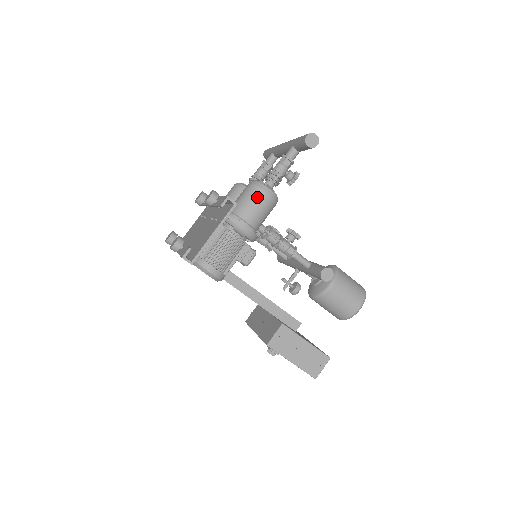
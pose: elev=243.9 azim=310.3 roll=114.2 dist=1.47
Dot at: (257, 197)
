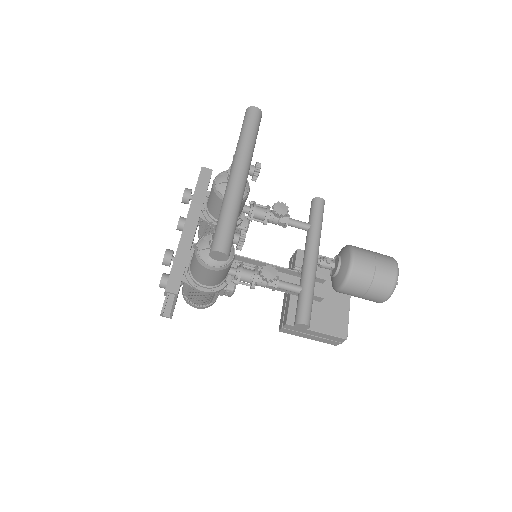
Dot at: (202, 271)
